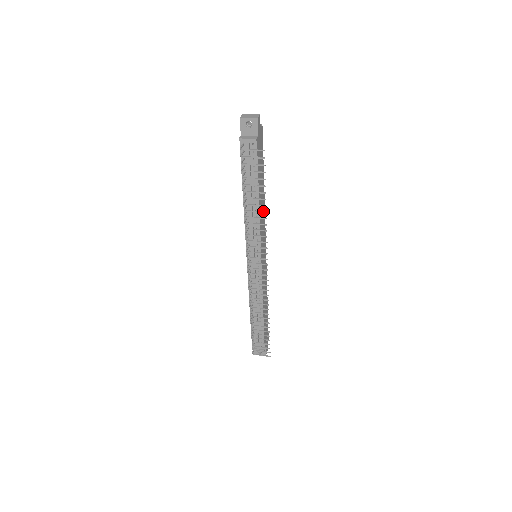
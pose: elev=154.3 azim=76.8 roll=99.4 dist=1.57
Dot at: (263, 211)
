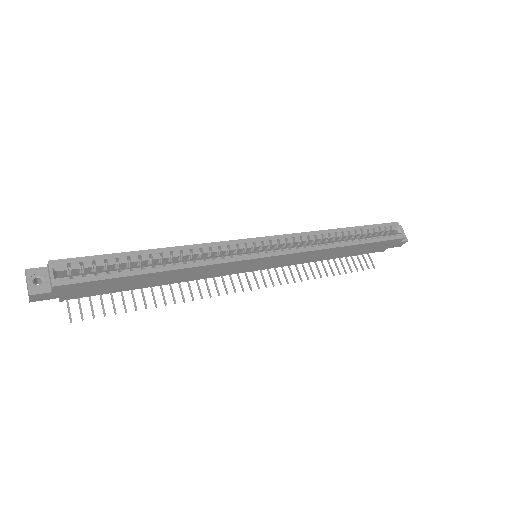
Dot at: (197, 270)
